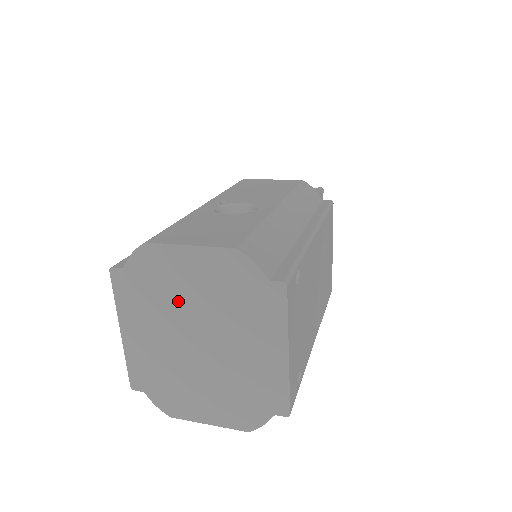
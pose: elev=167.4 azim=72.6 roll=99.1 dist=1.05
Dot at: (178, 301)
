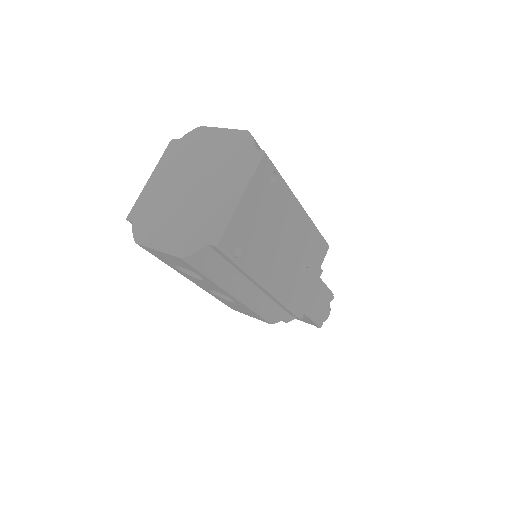
Dot at: (197, 160)
